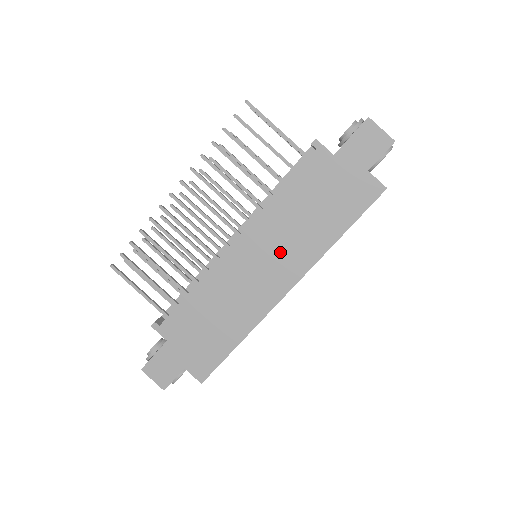
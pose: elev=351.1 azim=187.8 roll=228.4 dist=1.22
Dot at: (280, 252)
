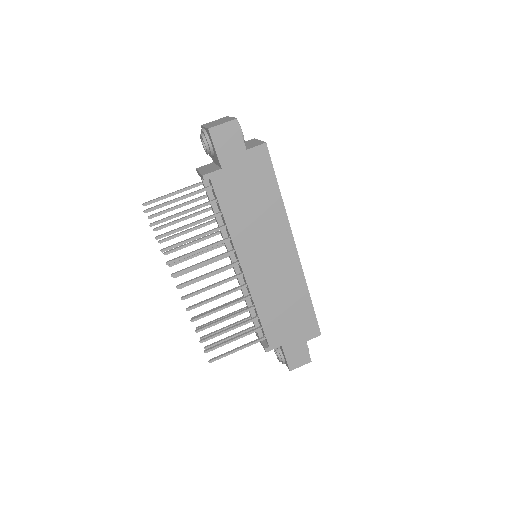
Dot at: (267, 241)
